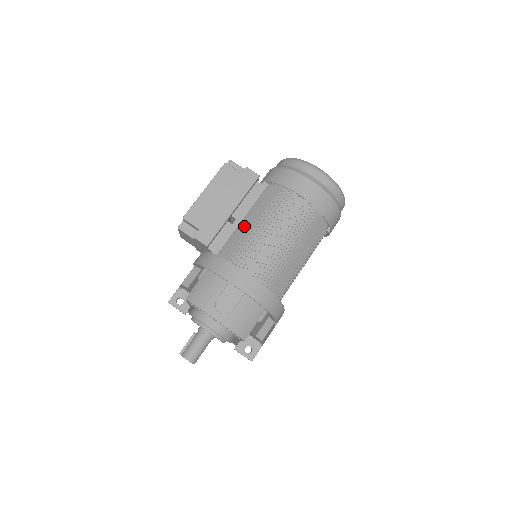
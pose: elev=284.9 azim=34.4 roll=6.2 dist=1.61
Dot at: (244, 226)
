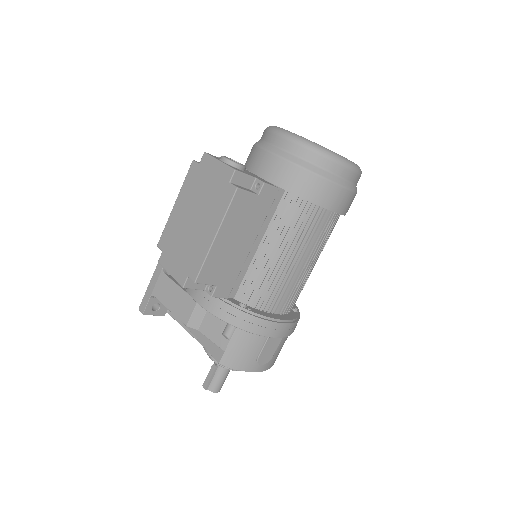
Dot at: (266, 259)
